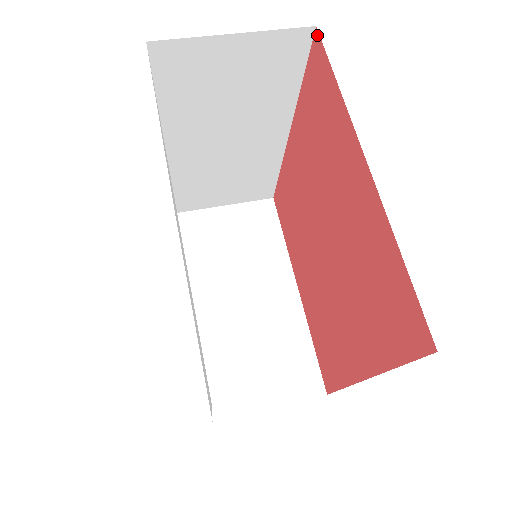
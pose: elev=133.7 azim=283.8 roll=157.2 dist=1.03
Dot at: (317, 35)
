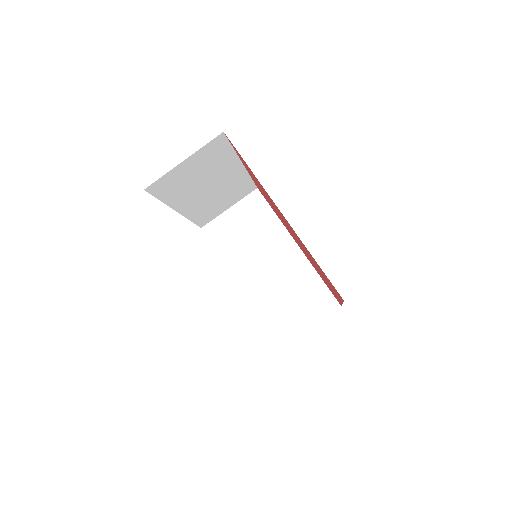
Dot at: occluded
